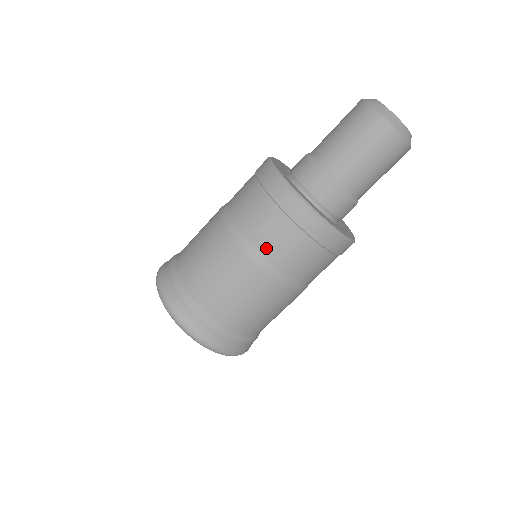
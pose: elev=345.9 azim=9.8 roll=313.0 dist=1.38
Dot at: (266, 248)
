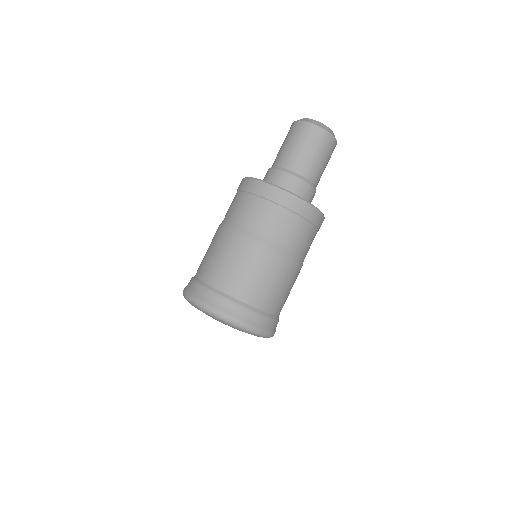
Dot at: (236, 218)
